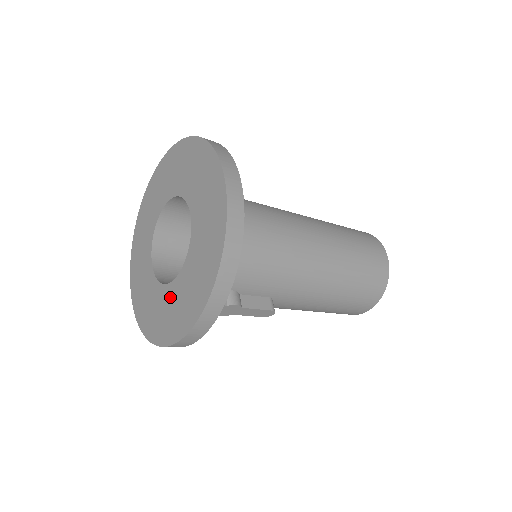
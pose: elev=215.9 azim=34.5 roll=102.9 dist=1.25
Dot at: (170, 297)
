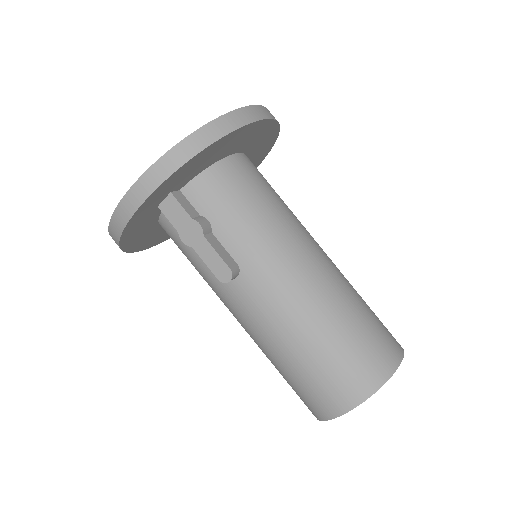
Dot at: occluded
